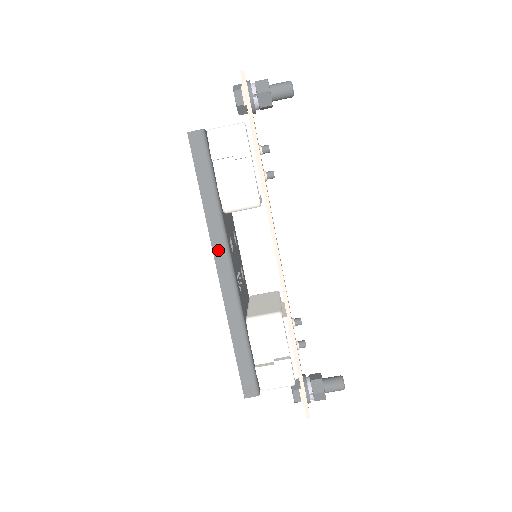
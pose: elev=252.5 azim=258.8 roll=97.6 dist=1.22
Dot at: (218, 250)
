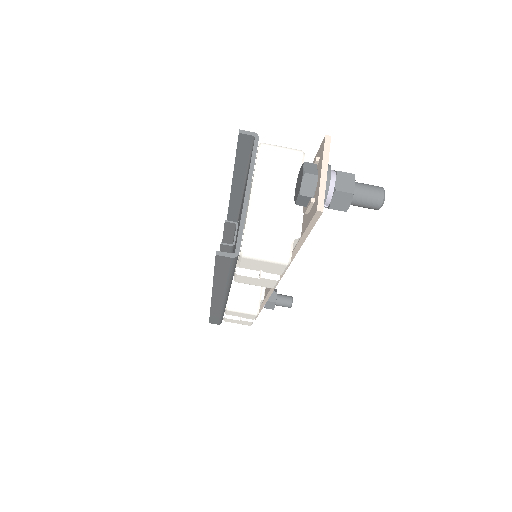
Dot at: (217, 295)
